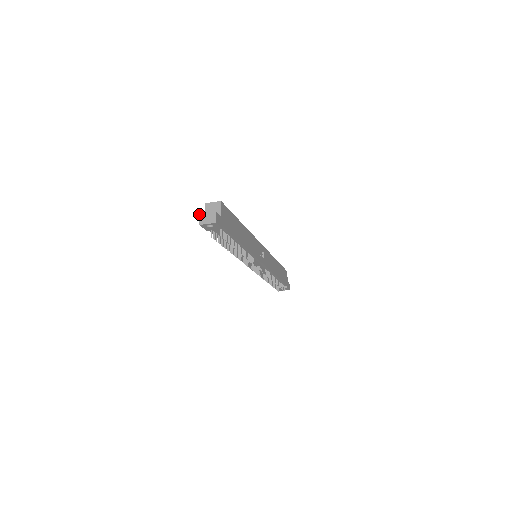
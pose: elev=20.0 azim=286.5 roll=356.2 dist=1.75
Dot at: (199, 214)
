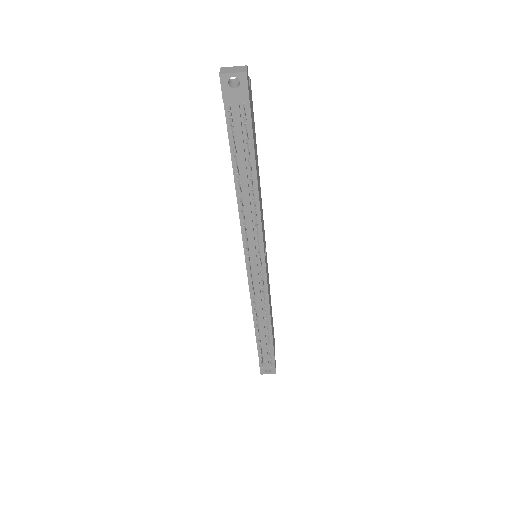
Dot at: occluded
